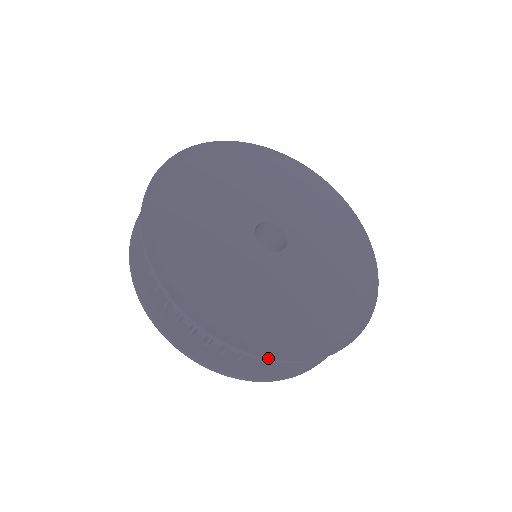
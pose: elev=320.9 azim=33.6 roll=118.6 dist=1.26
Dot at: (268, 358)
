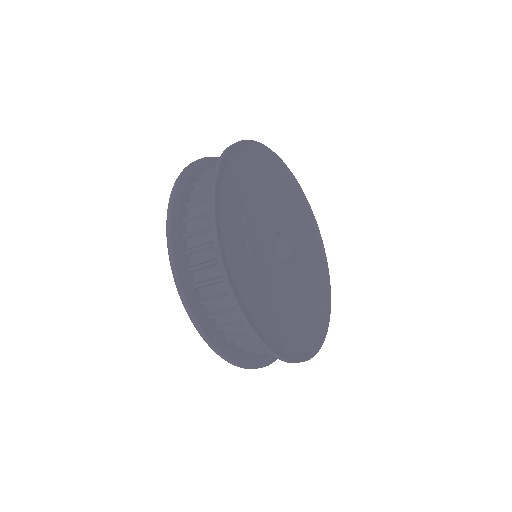
Dot at: occluded
